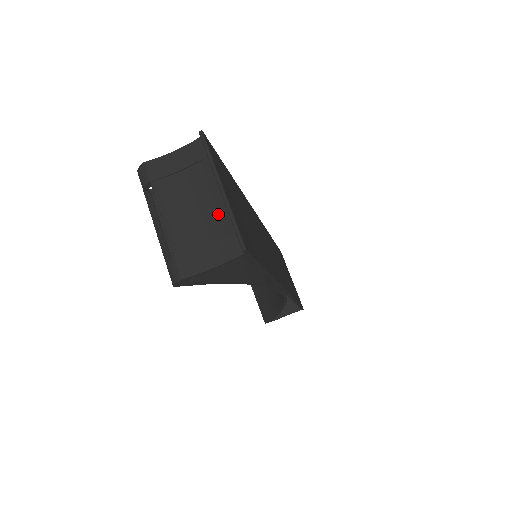
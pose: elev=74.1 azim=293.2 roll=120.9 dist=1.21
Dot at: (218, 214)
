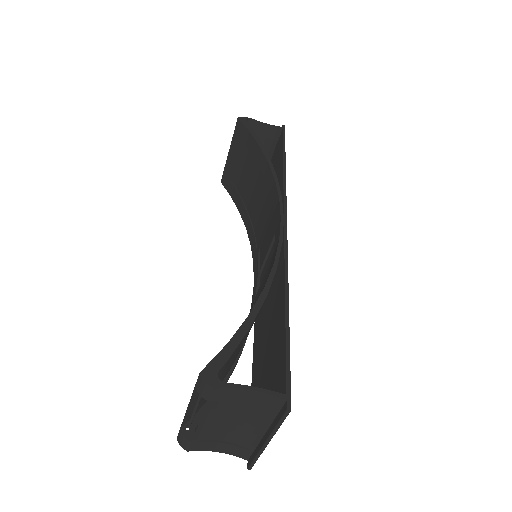
Dot at: (249, 437)
